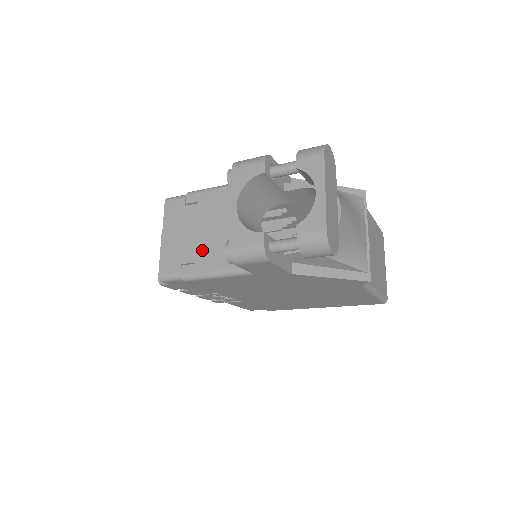
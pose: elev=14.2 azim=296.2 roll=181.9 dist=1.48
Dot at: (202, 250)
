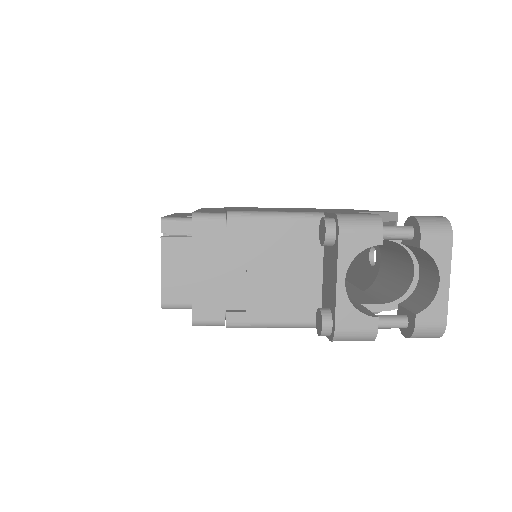
Dot at: (255, 296)
